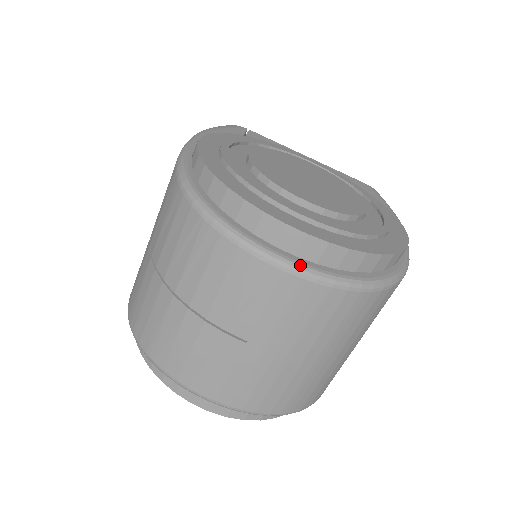
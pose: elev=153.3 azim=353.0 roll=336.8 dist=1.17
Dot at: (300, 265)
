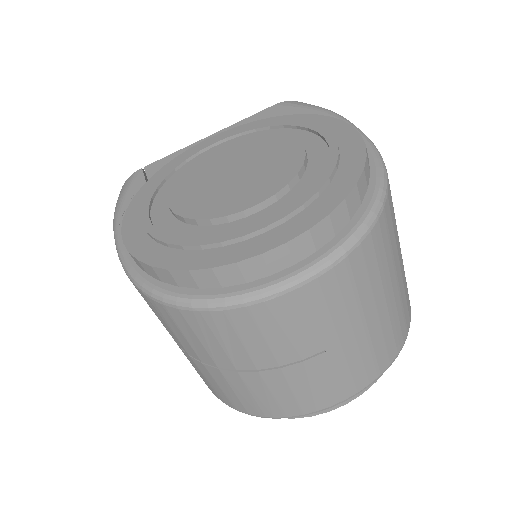
Dot at: (306, 269)
